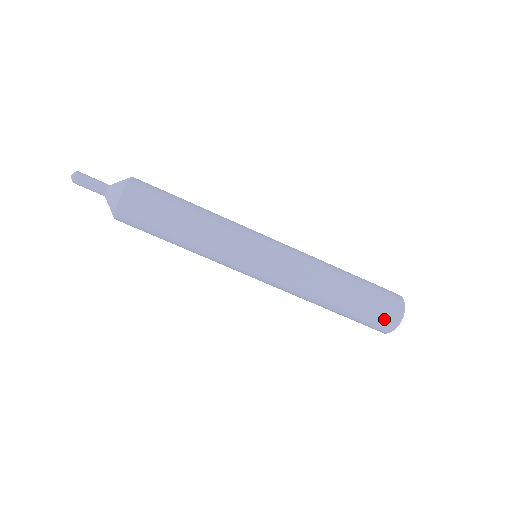
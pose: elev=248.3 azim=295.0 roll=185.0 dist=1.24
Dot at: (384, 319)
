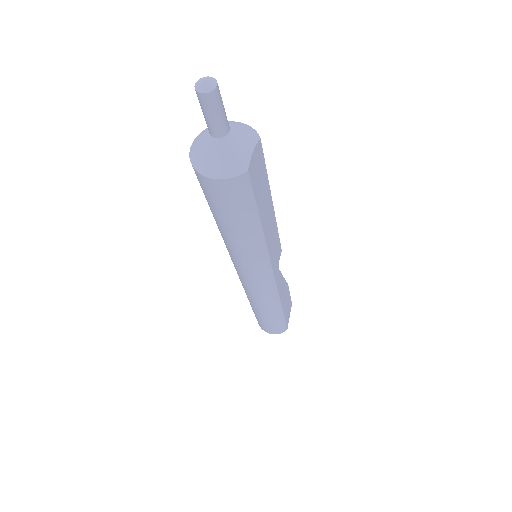
Dot at: (258, 322)
